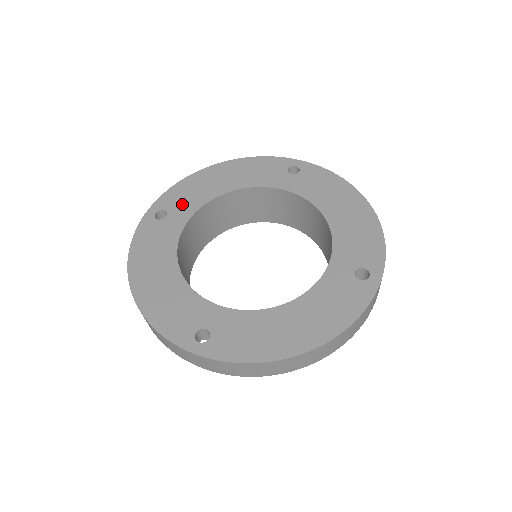
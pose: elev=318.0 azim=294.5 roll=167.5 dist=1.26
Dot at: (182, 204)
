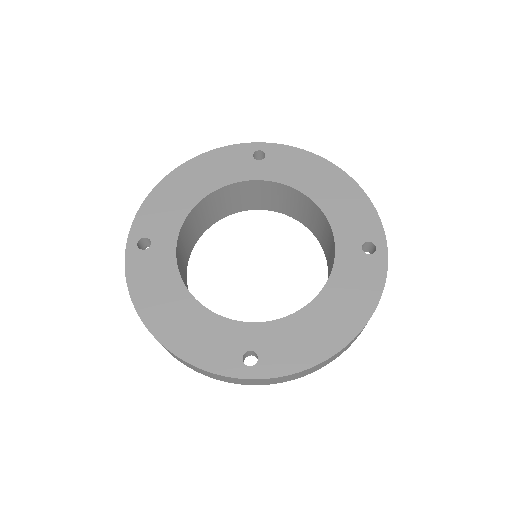
Dot at: (161, 225)
